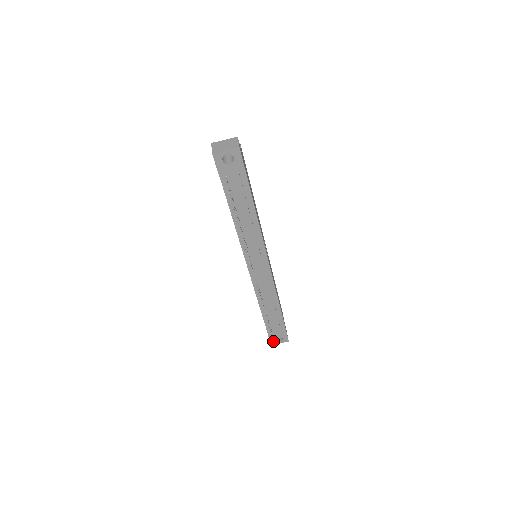
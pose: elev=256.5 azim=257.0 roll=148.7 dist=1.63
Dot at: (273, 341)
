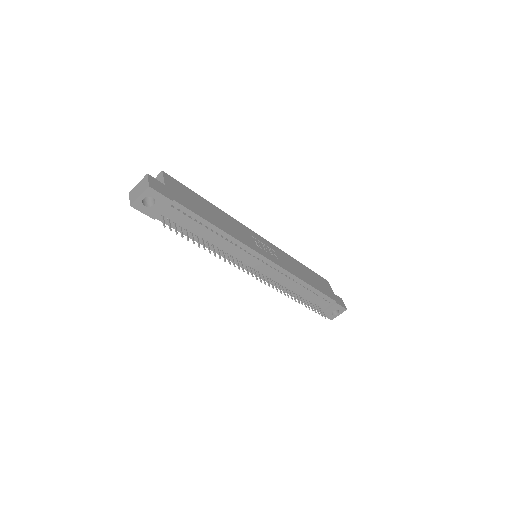
Dot at: (331, 316)
